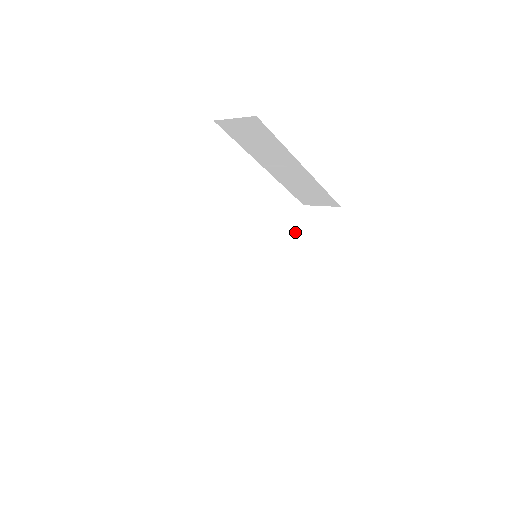
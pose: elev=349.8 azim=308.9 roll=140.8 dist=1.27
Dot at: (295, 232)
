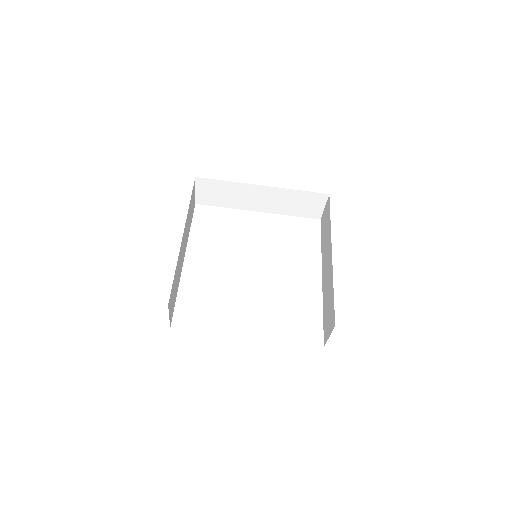
Dot at: (321, 239)
